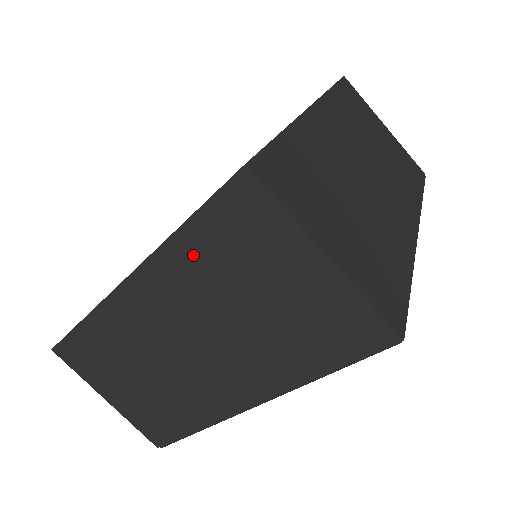
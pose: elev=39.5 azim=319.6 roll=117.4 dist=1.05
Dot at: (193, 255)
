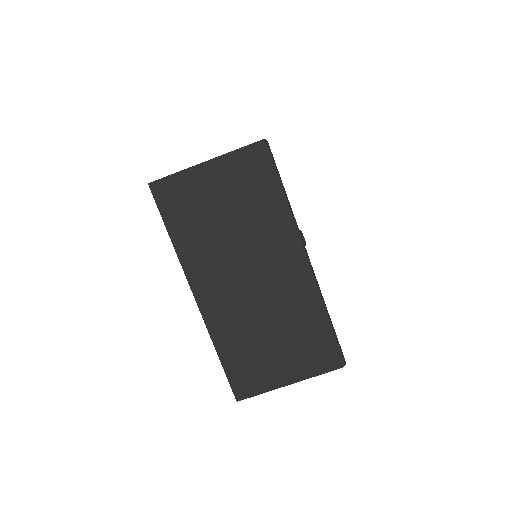
Dot at: occluded
